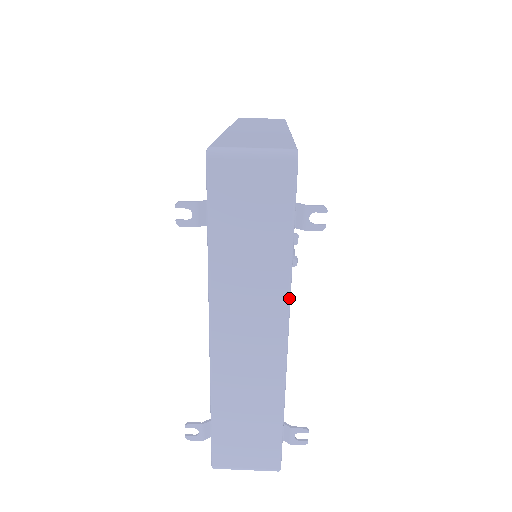
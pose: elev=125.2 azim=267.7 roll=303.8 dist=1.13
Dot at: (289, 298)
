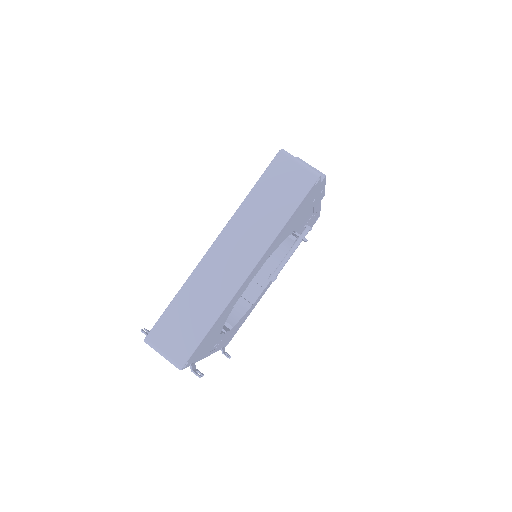
Dot at: occluded
